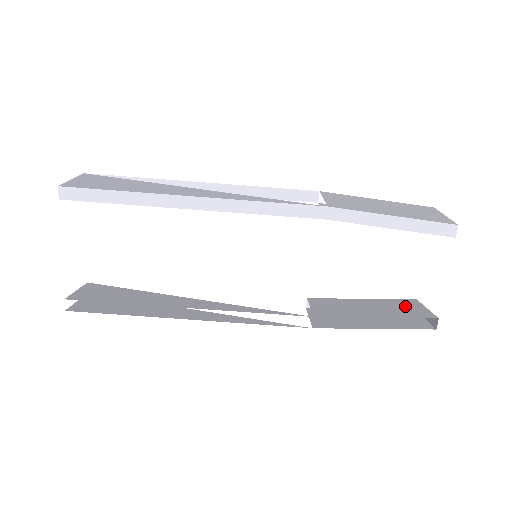
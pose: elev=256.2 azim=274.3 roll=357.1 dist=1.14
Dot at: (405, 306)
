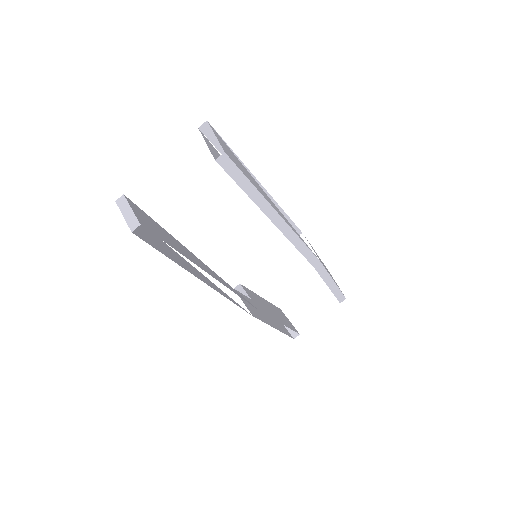
Dot at: (282, 315)
